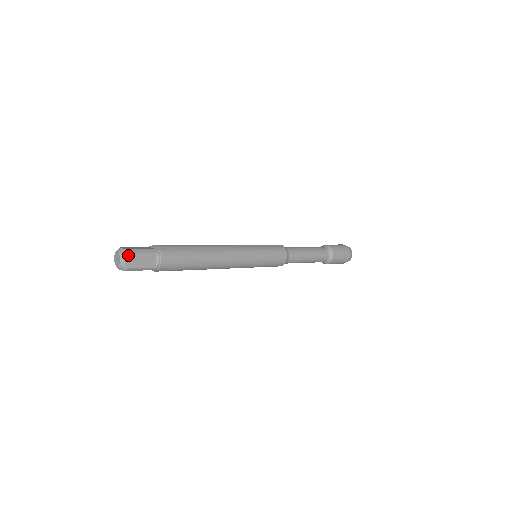
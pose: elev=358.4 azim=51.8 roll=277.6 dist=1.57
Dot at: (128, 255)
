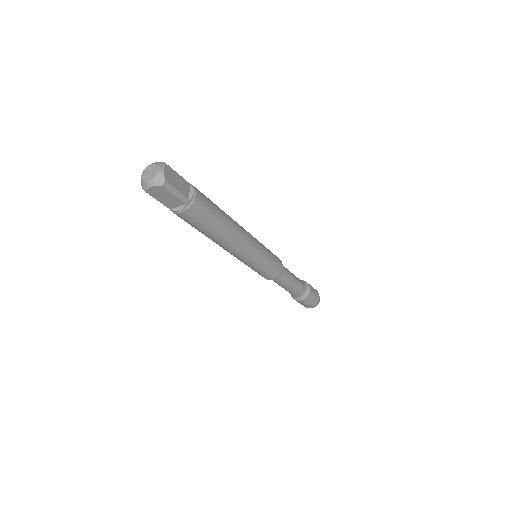
Dot at: (167, 167)
